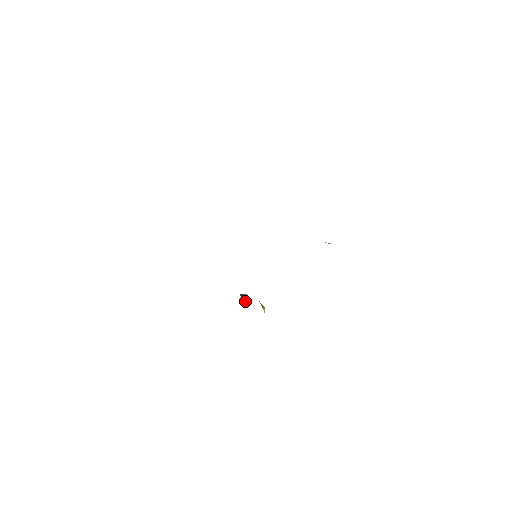
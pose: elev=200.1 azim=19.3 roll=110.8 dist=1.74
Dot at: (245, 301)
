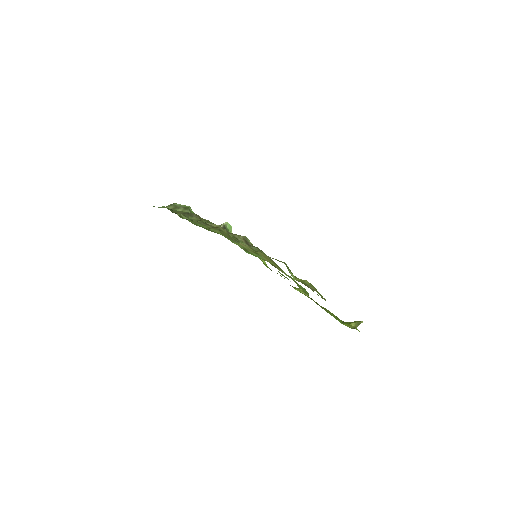
Dot at: (230, 232)
